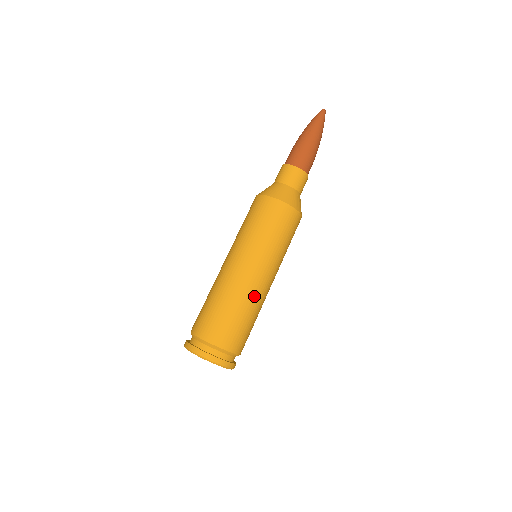
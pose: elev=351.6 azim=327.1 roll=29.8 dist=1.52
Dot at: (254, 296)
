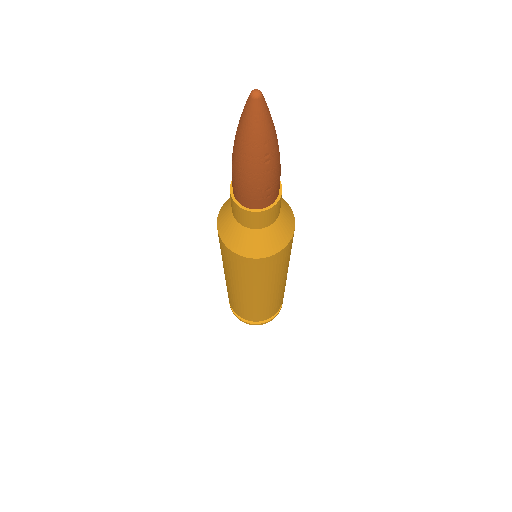
Dot at: occluded
